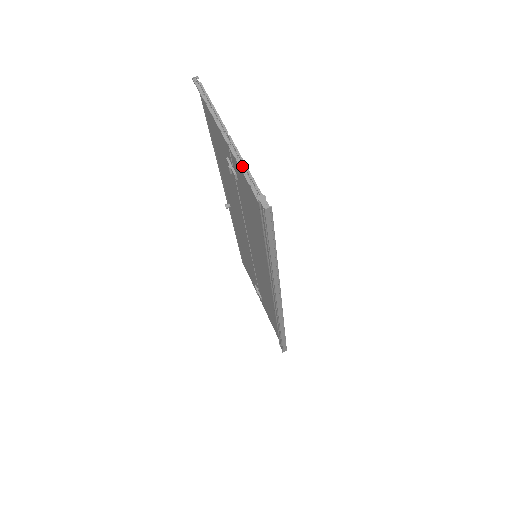
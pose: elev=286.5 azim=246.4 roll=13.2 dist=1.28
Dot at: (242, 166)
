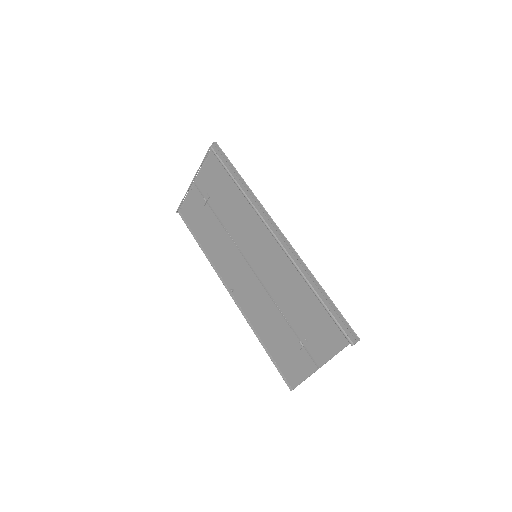
Dot at: (202, 164)
